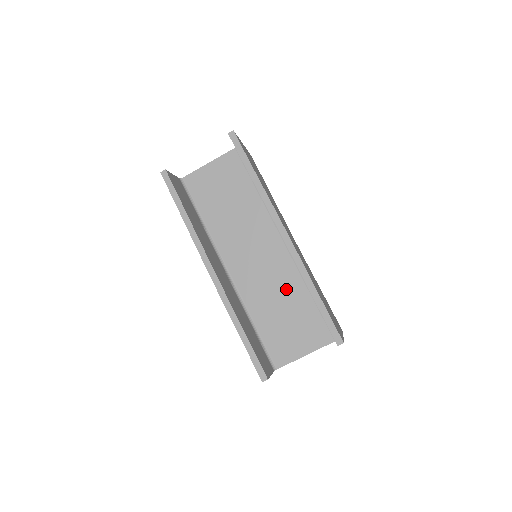
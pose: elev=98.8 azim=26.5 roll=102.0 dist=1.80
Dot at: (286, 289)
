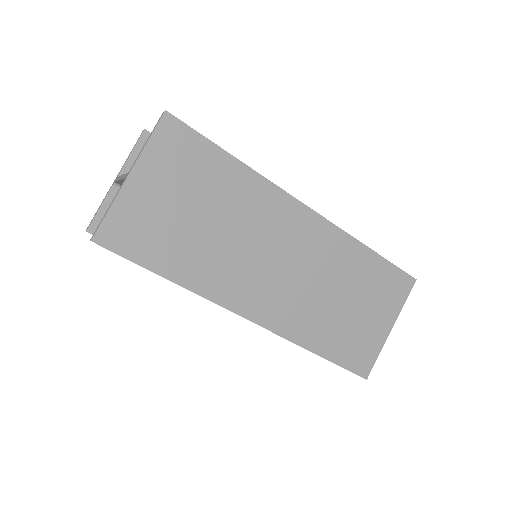
Dot at: occluded
